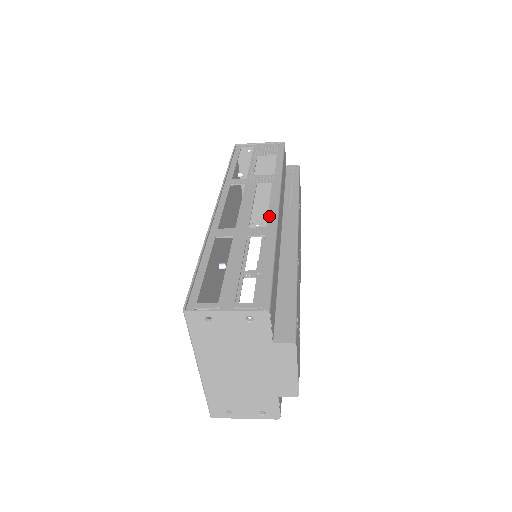
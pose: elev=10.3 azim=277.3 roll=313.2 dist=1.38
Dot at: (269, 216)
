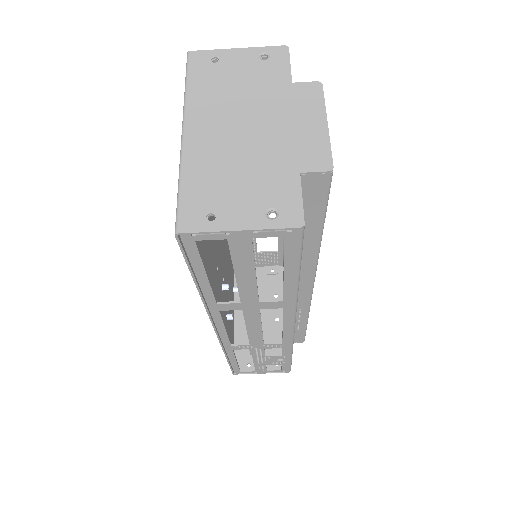
Dot at: occluded
